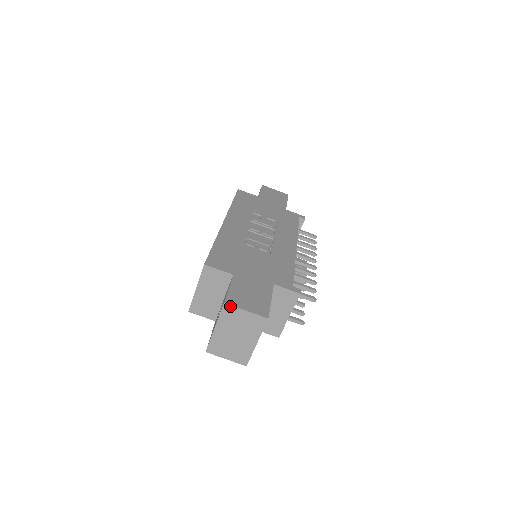
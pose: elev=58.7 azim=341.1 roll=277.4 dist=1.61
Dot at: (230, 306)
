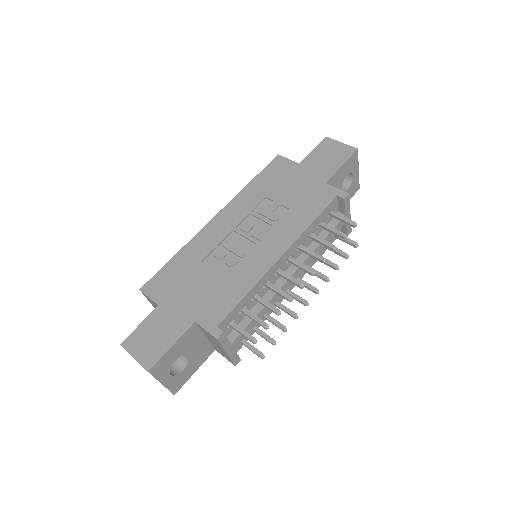
Dot at: occluded
